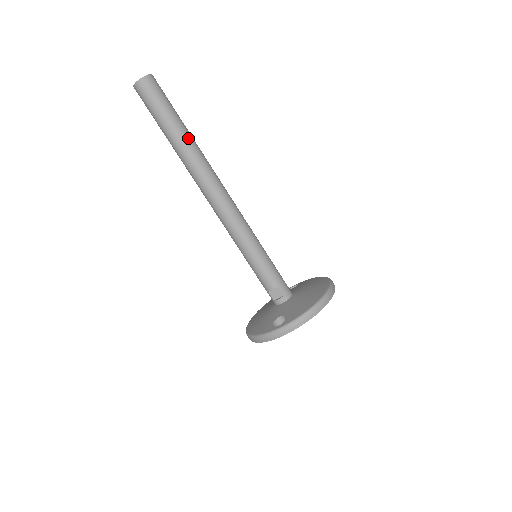
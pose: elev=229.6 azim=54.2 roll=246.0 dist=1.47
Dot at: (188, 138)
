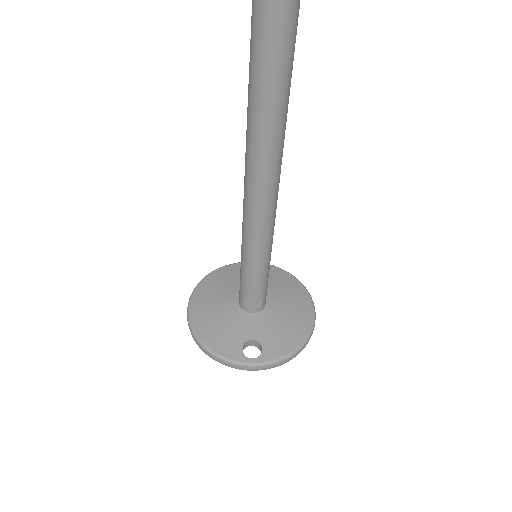
Dot at: (290, 78)
